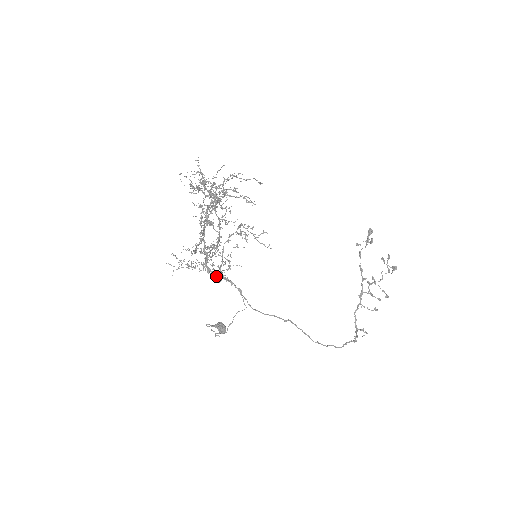
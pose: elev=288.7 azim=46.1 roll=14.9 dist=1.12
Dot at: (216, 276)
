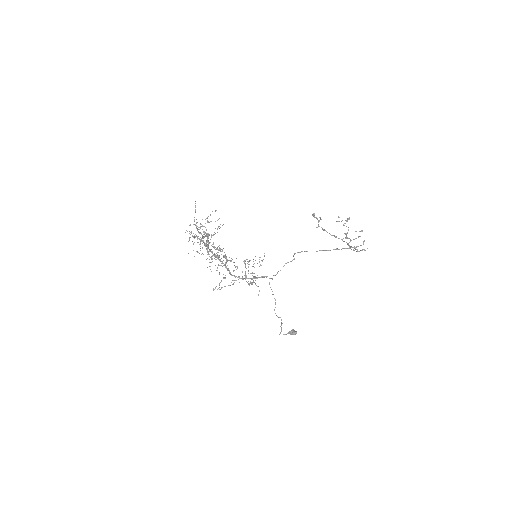
Dot at: (243, 279)
